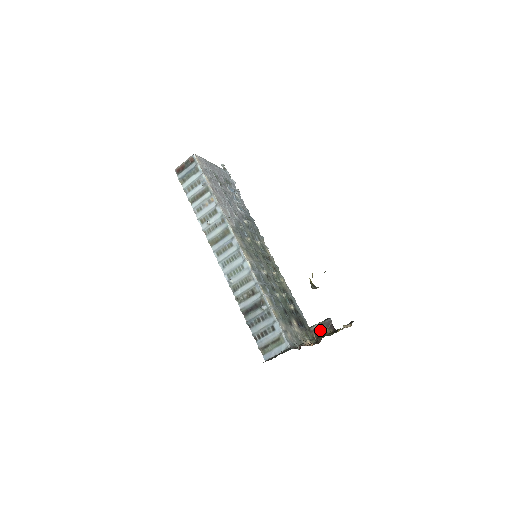
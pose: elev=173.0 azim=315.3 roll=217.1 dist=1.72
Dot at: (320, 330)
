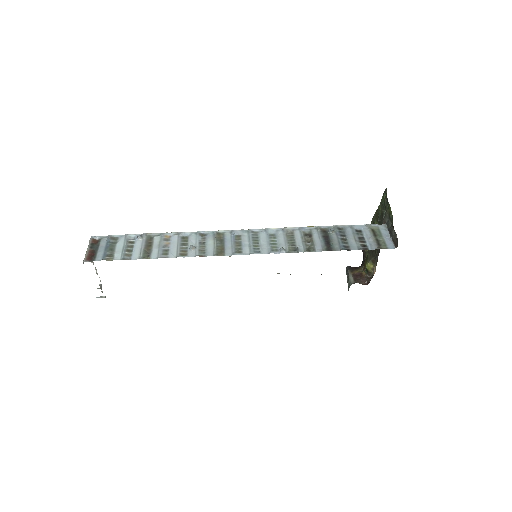
Dot at: (357, 275)
